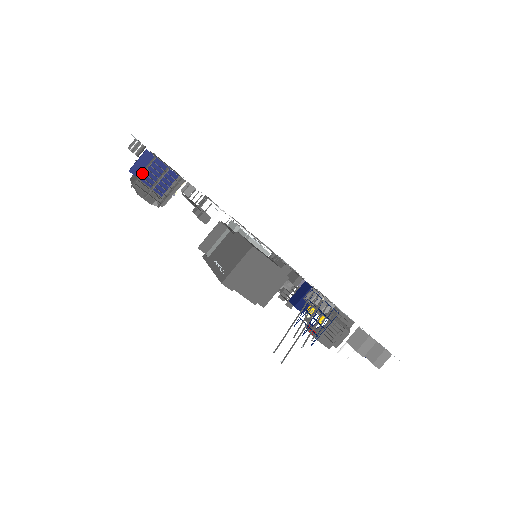
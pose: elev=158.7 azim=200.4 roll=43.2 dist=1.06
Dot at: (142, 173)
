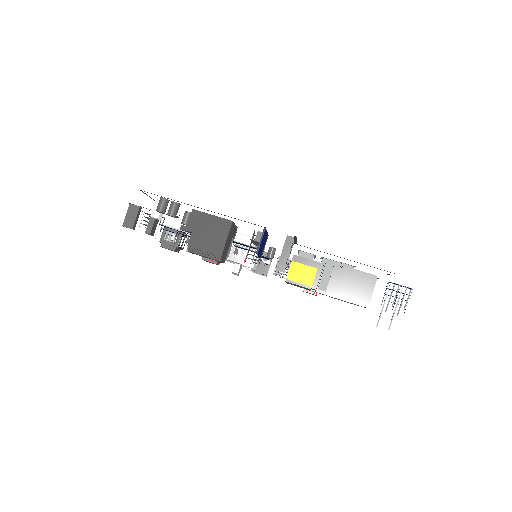
Dot at: (287, 255)
